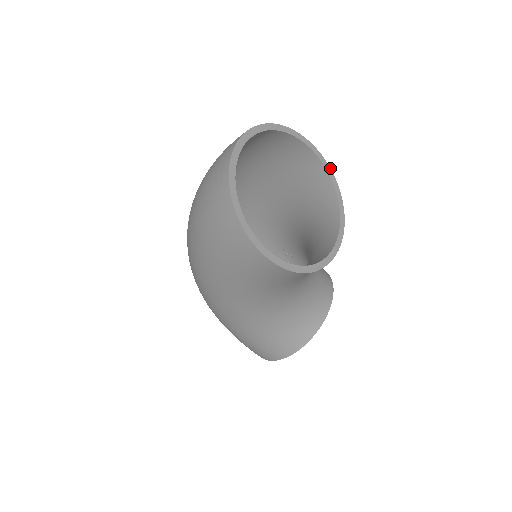
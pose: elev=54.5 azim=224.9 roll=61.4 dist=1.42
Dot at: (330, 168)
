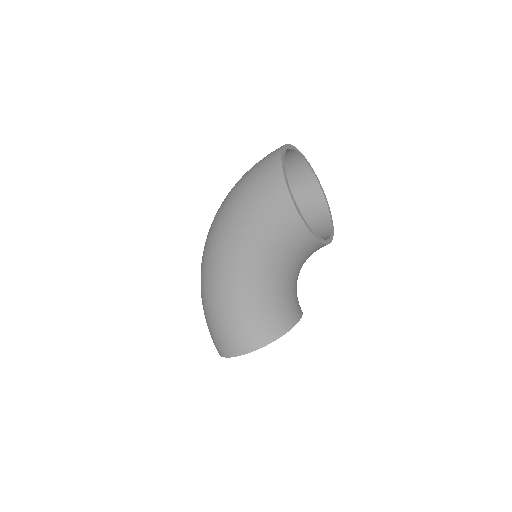
Dot at: occluded
